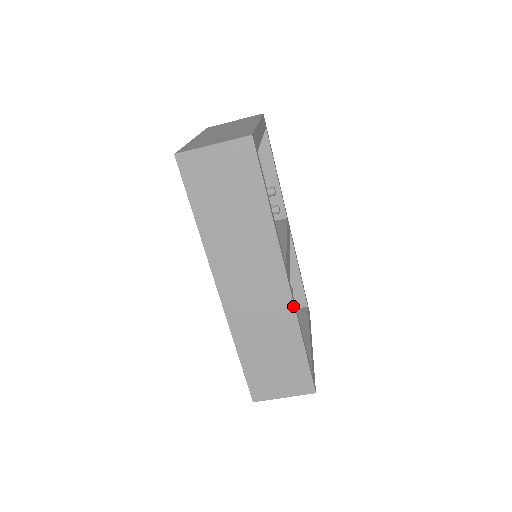
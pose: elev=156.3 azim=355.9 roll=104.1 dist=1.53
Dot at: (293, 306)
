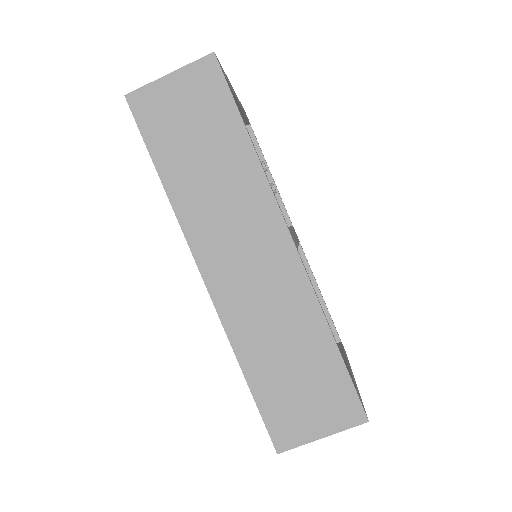
Dot at: (307, 279)
